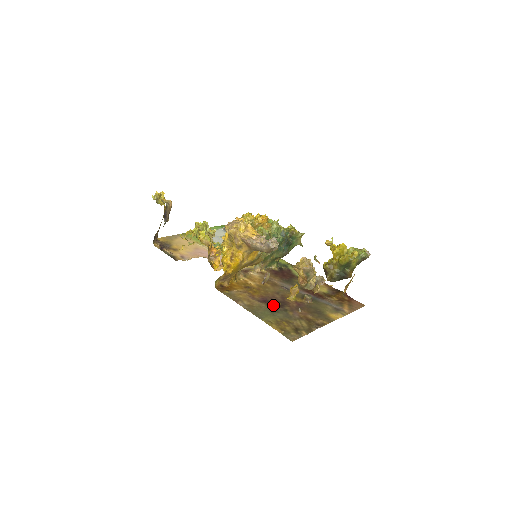
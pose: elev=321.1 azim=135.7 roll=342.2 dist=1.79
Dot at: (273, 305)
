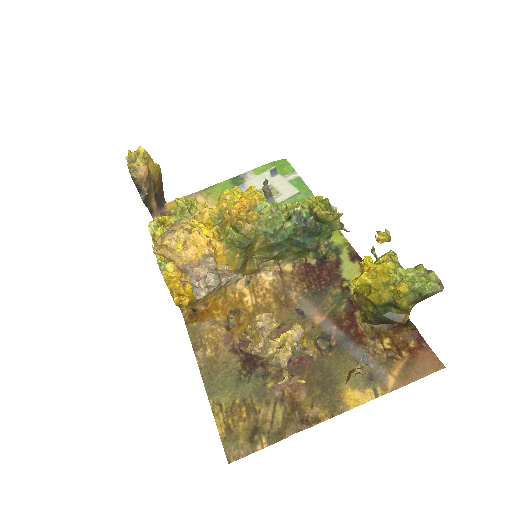
Dot at: (251, 360)
